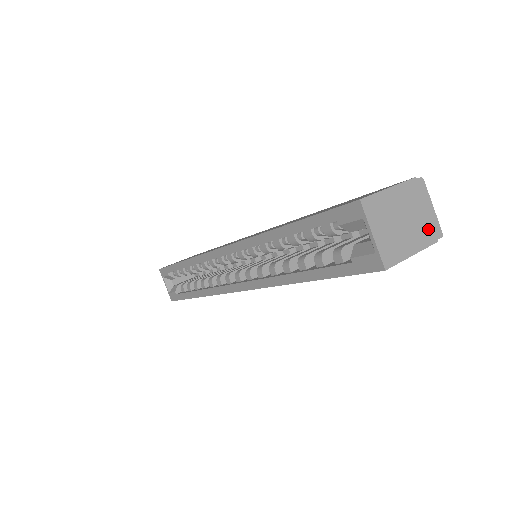
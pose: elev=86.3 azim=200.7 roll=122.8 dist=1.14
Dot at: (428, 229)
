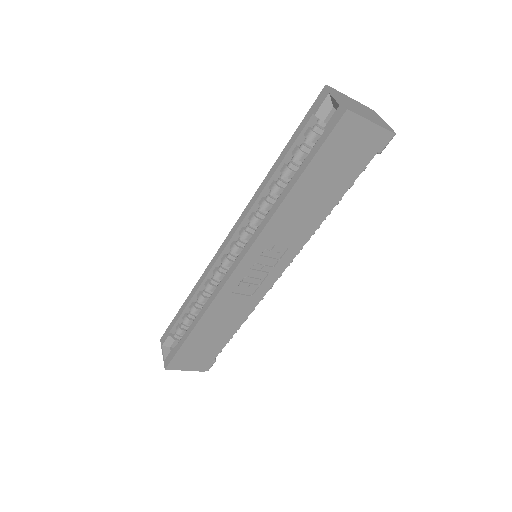
Dot at: (383, 124)
